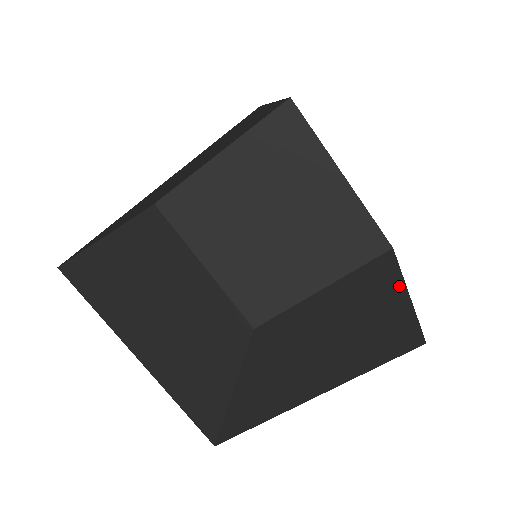
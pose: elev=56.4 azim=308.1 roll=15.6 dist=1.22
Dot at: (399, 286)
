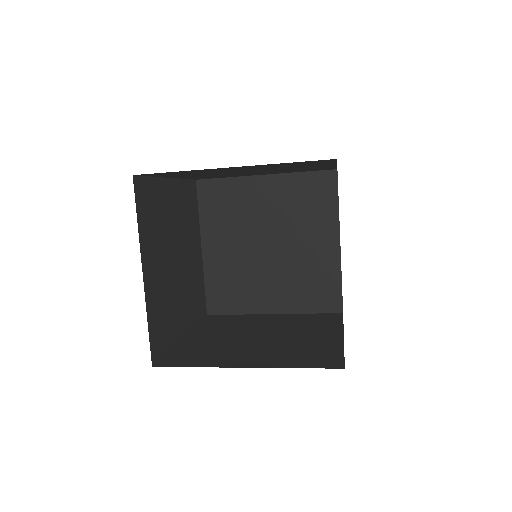
Dot at: (338, 334)
